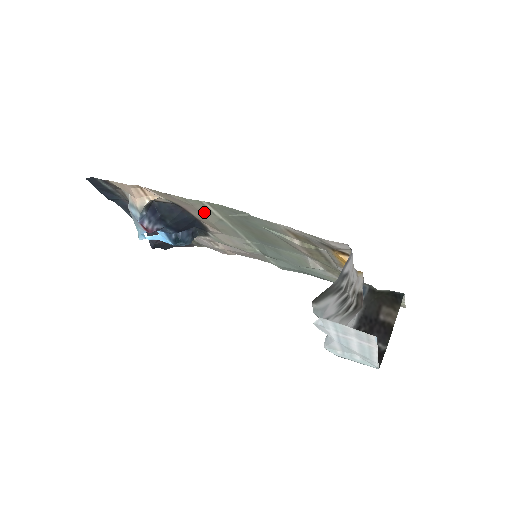
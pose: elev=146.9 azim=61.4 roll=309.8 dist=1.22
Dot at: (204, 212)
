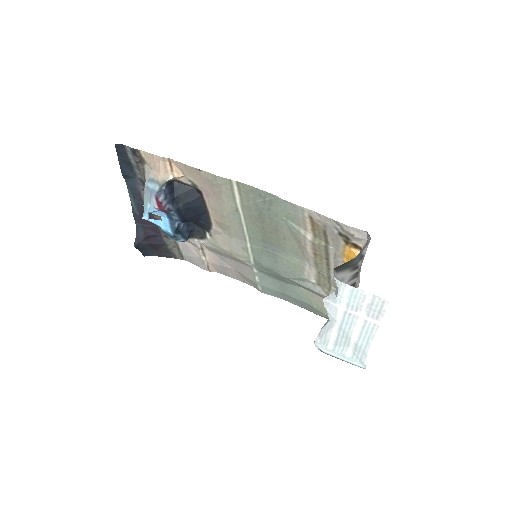
Dot at: (225, 197)
